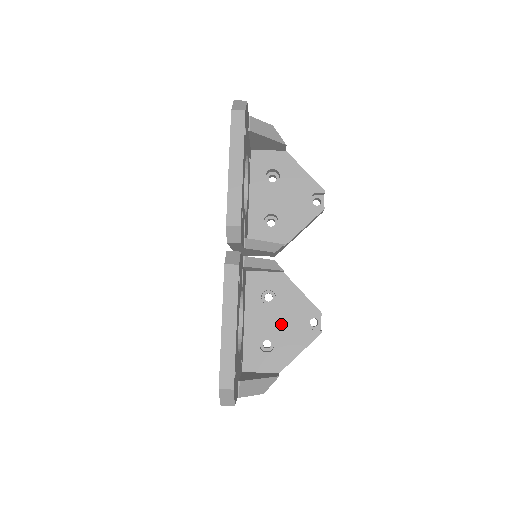
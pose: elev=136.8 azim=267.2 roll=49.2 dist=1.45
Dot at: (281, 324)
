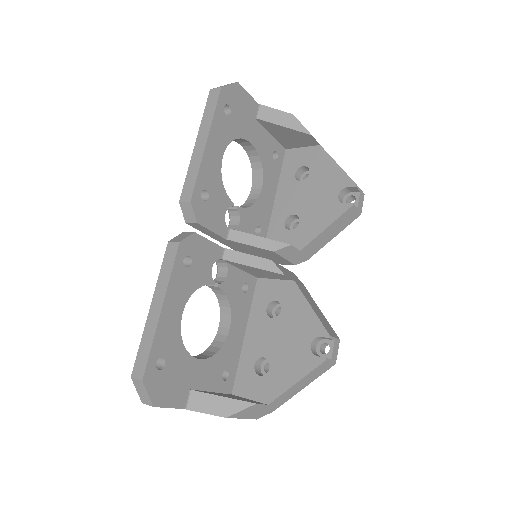
Dot at: (281, 343)
